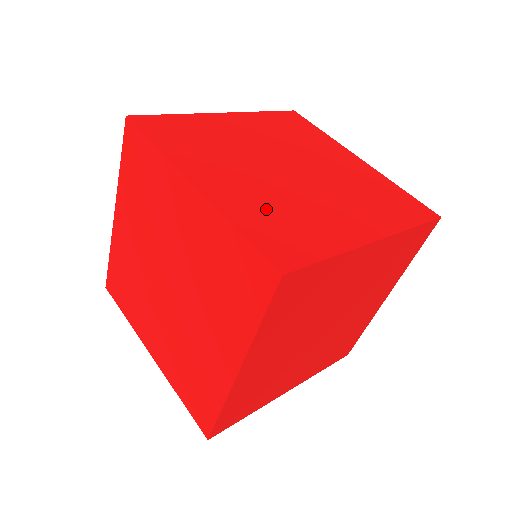
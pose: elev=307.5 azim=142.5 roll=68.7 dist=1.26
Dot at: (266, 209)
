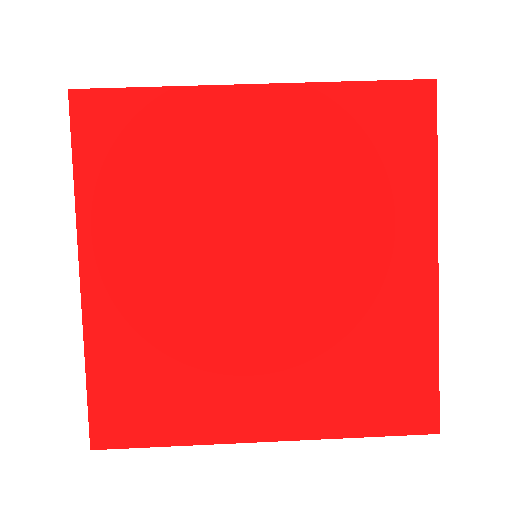
Dot at: (338, 377)
